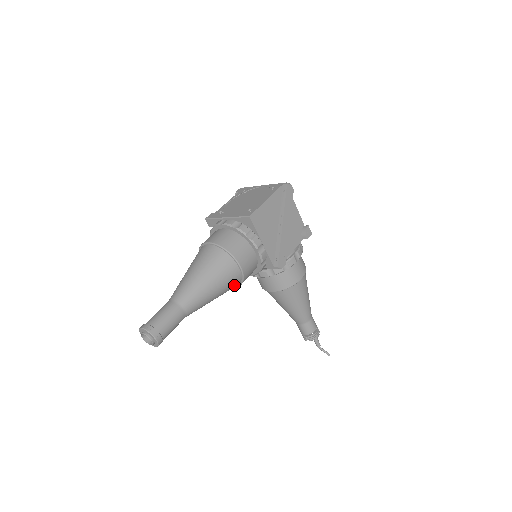
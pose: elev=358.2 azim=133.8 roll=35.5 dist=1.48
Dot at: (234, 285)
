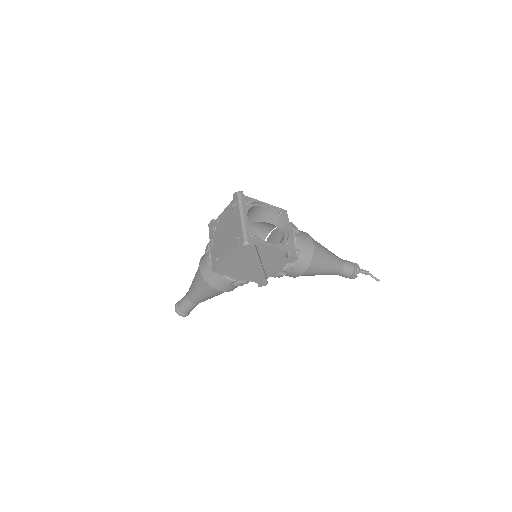
Dot at: occluded
